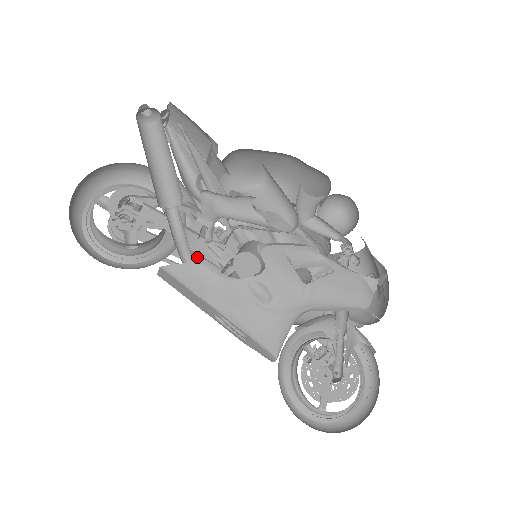
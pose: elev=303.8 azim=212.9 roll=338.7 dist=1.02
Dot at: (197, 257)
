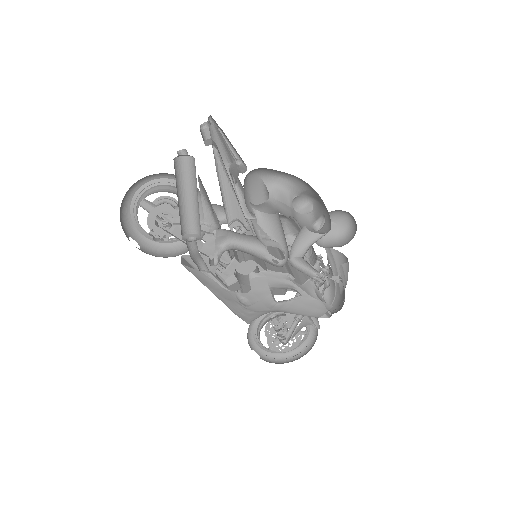
Dot at: occluded
